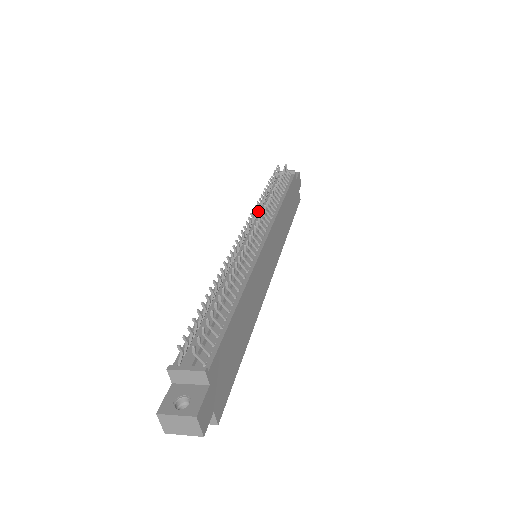
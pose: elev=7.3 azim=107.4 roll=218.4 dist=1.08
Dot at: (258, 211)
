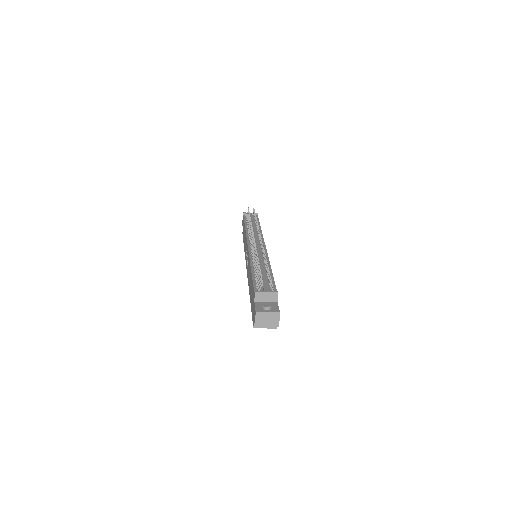
Dot at: (250, 231)
